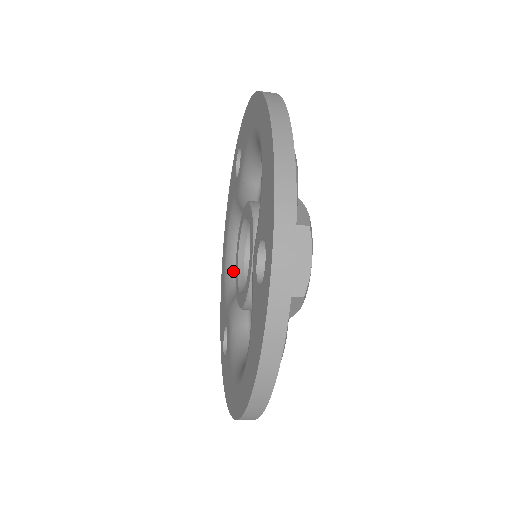
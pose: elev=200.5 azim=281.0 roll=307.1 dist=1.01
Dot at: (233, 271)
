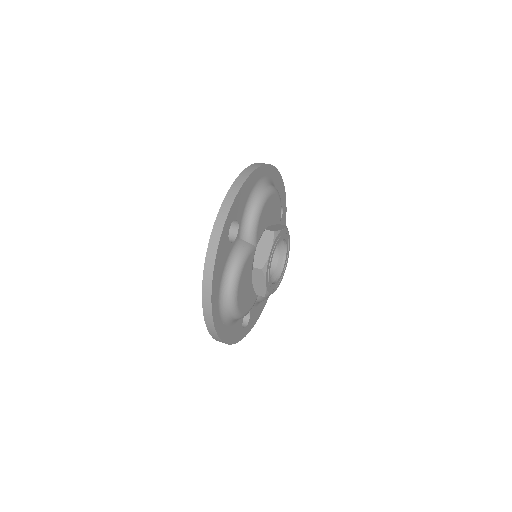
Dot at: occluded
